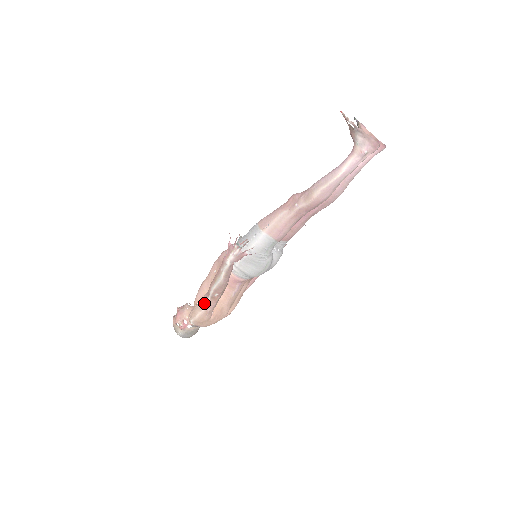
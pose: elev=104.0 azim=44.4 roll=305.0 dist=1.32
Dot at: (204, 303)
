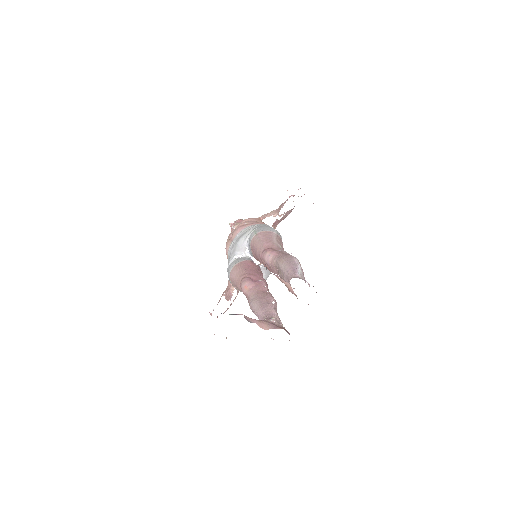
Dot at: occluded
